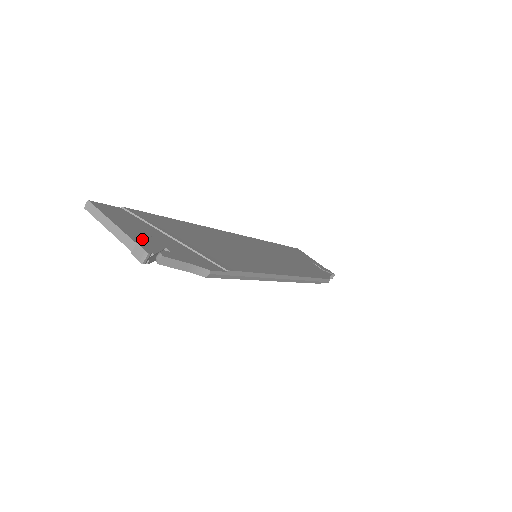
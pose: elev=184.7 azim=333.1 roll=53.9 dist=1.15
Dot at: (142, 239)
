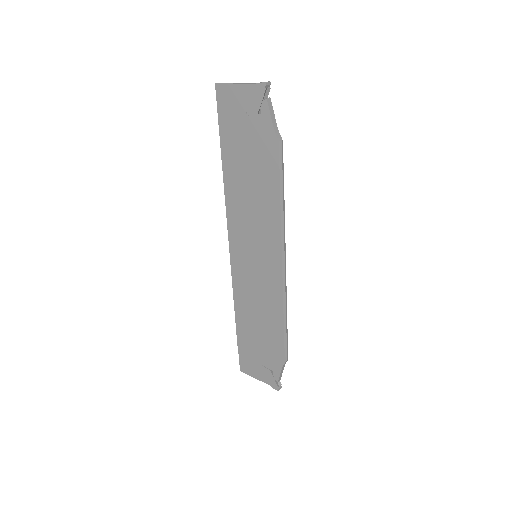
Dot at: occluded
